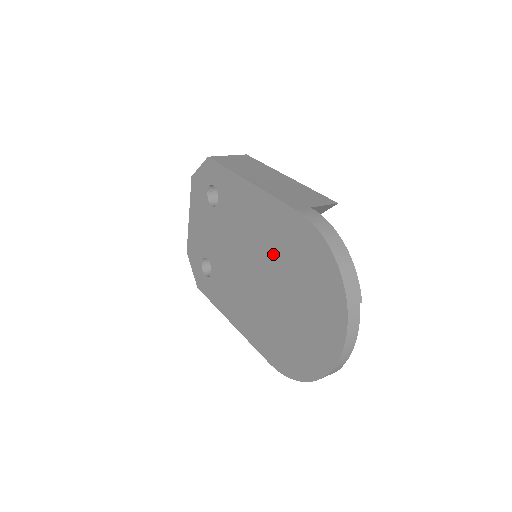
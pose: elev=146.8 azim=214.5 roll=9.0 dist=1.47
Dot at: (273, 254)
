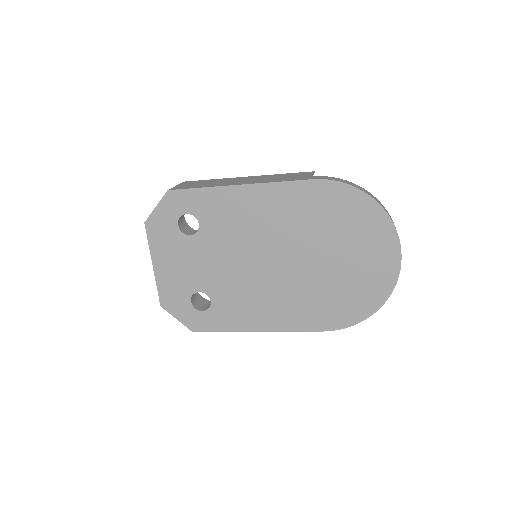
Dot at: (296, 232)
